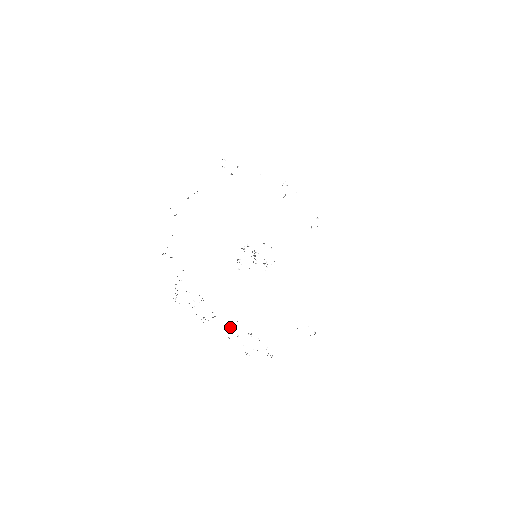
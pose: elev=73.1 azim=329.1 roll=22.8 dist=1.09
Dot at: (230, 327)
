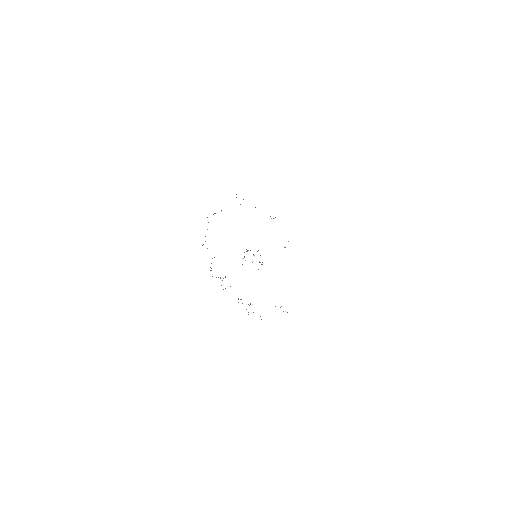
Dot at: occluded
